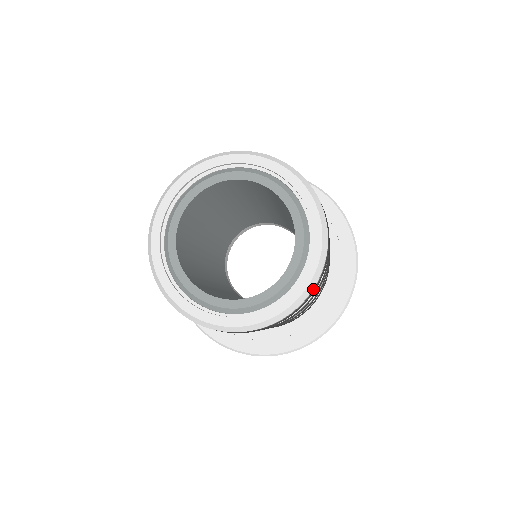
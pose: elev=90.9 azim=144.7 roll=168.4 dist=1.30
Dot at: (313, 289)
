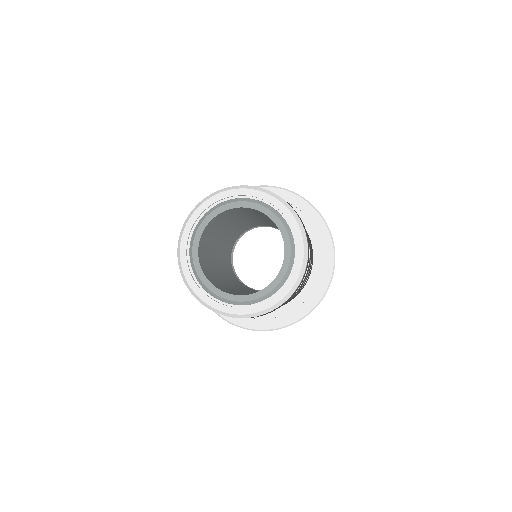
Dot at: (305, 232)
